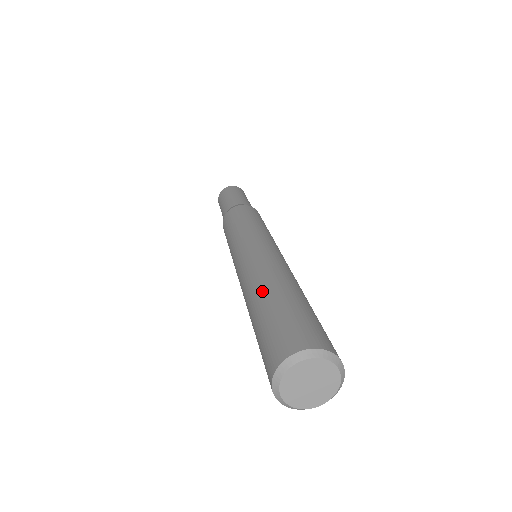
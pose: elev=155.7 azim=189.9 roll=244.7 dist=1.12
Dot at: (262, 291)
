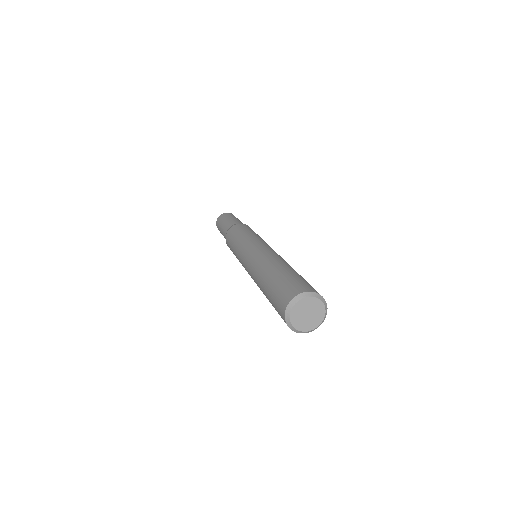
Dot at: (272, 268)
